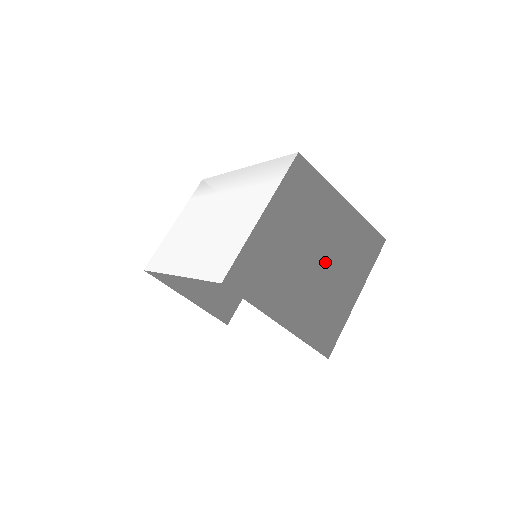
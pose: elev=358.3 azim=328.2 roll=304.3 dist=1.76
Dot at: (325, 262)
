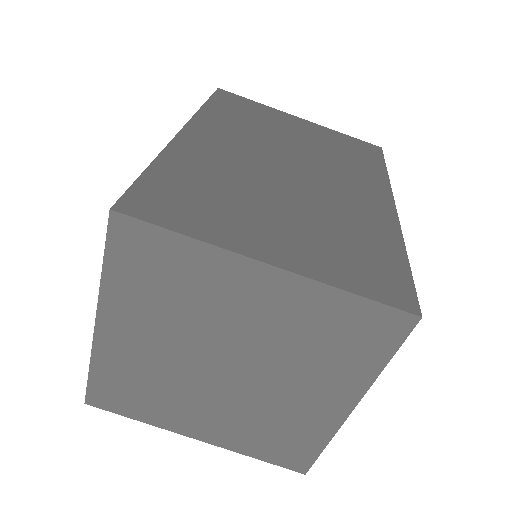
Dot at: (254, 369)
